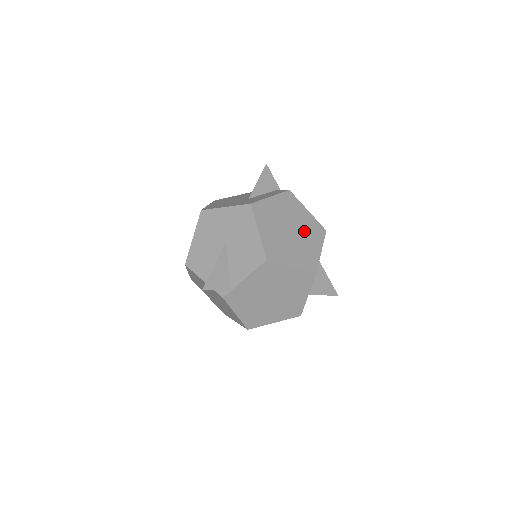
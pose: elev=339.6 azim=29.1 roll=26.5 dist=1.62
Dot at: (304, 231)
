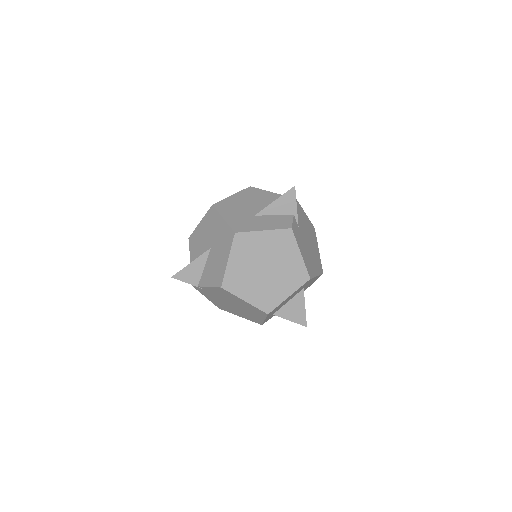
Dot at: (282, 273)
